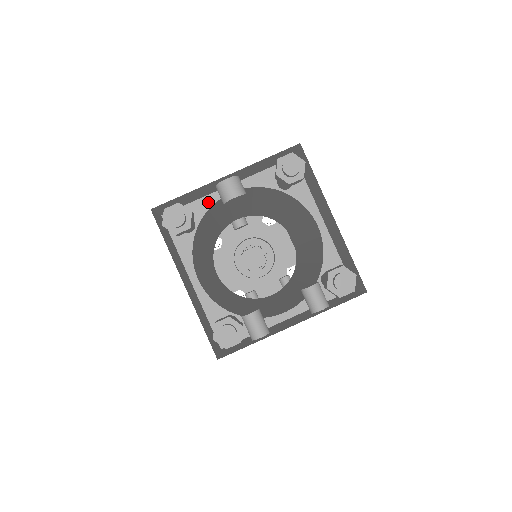
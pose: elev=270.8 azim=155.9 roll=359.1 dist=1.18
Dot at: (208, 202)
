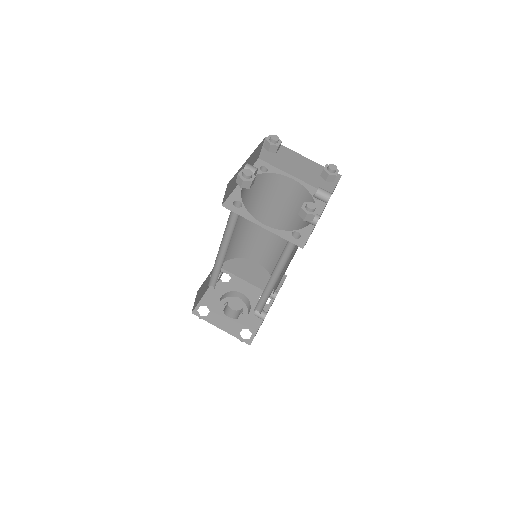
Dot at: (238, 191)
